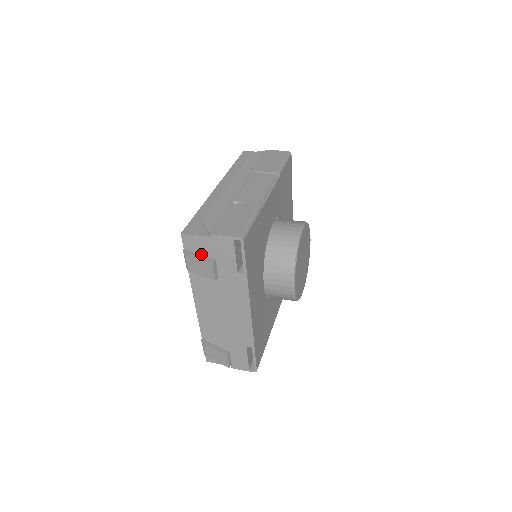
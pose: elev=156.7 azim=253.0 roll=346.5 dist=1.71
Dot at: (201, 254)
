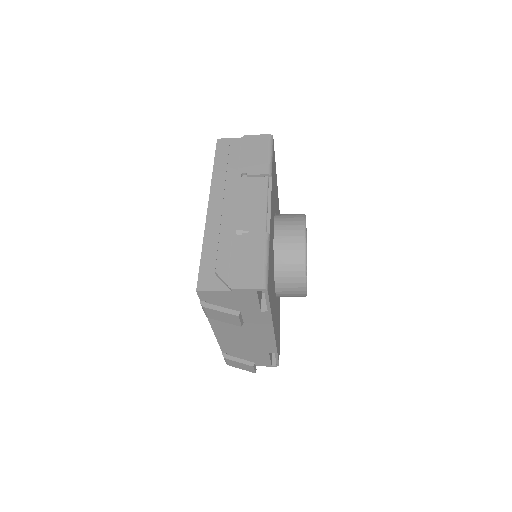
Dot at: (220, 303)
